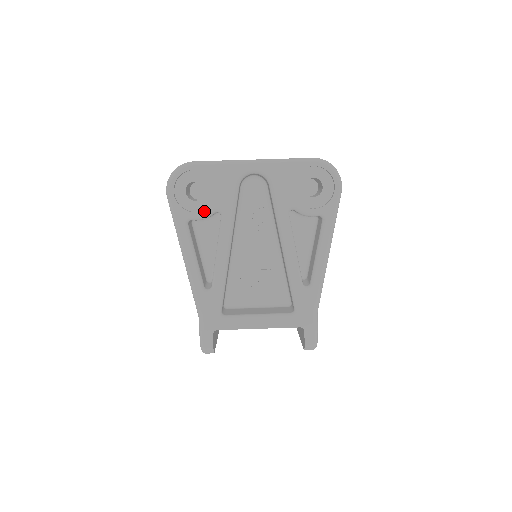
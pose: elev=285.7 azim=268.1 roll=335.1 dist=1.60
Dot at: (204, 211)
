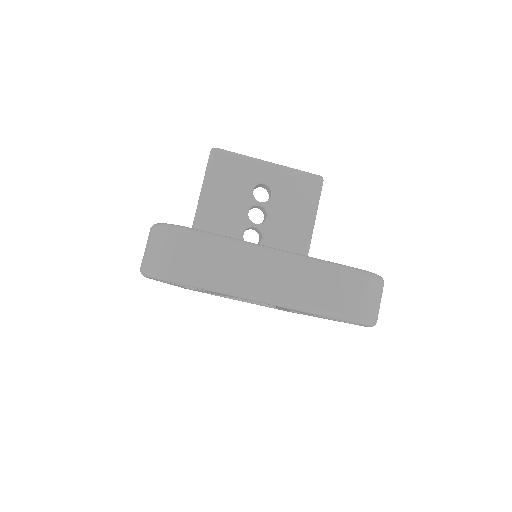
Dot at: occluded
